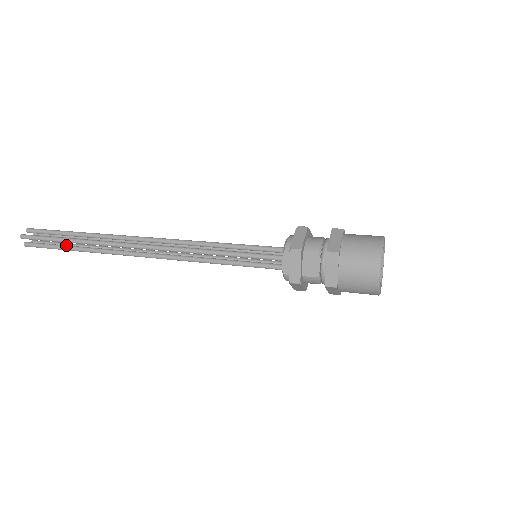
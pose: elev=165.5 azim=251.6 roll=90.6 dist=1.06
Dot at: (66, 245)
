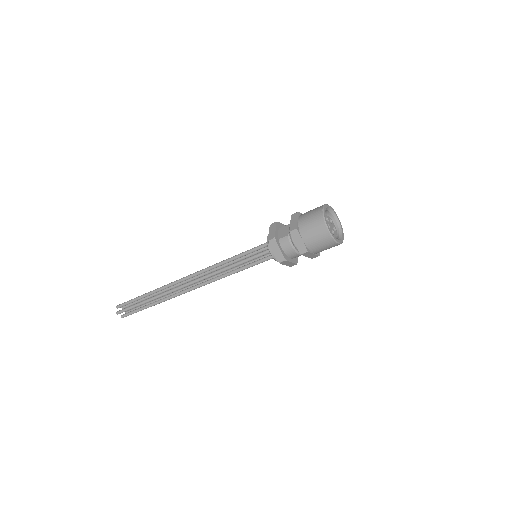
Dot at: (142, 302)
